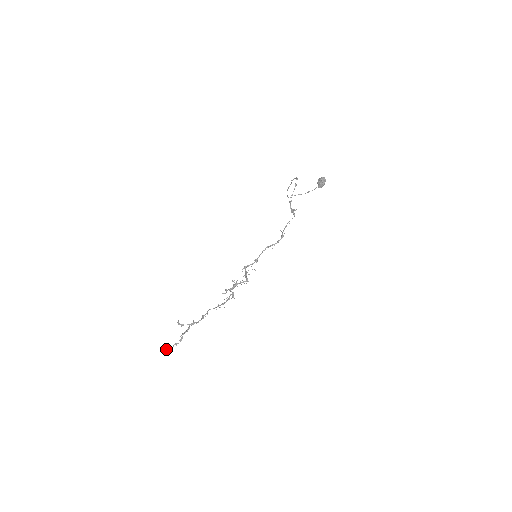
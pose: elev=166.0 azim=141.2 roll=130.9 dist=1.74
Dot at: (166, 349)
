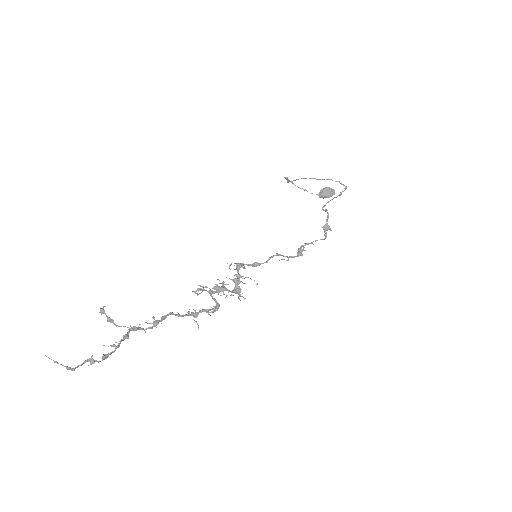
Dot at: occluded
